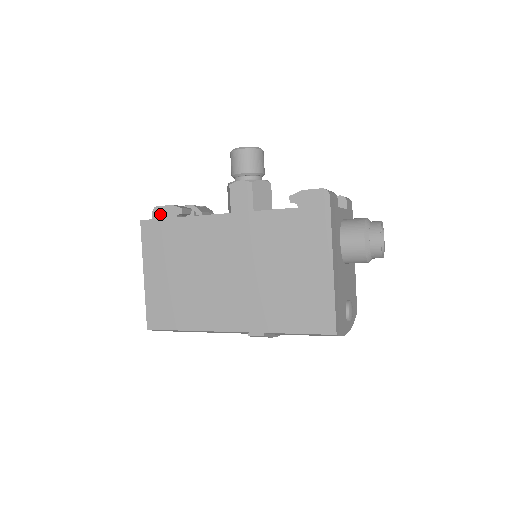
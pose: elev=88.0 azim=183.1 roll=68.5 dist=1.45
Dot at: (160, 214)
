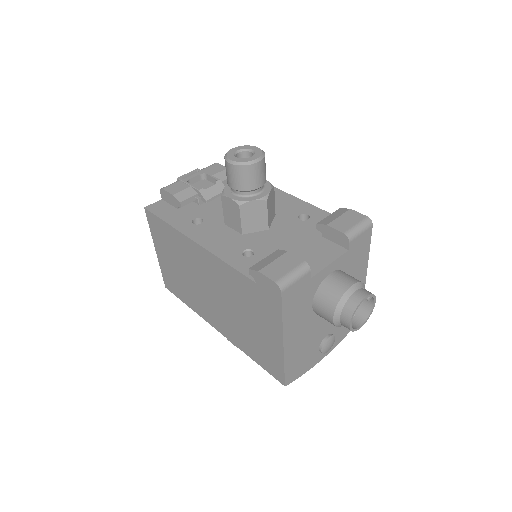
Dot at: (166, 197)
